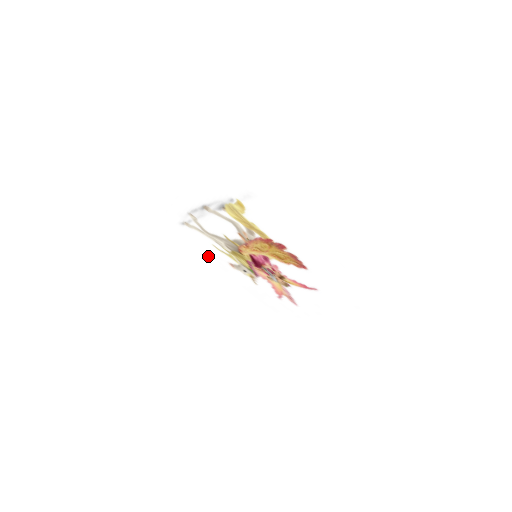
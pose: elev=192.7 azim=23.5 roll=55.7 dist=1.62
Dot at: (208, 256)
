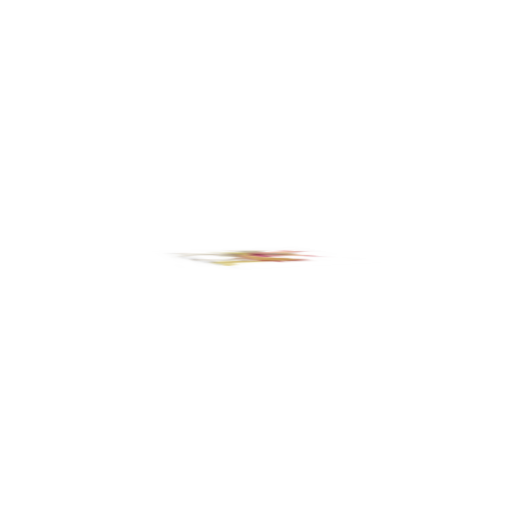
Dot at: occluded
